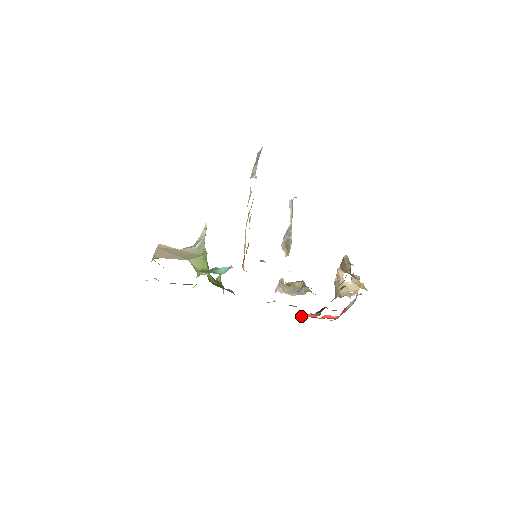
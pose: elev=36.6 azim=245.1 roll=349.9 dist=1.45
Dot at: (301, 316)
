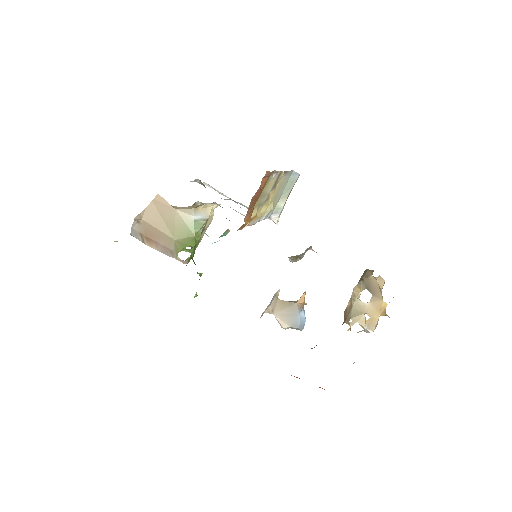
Dot at: occluded
